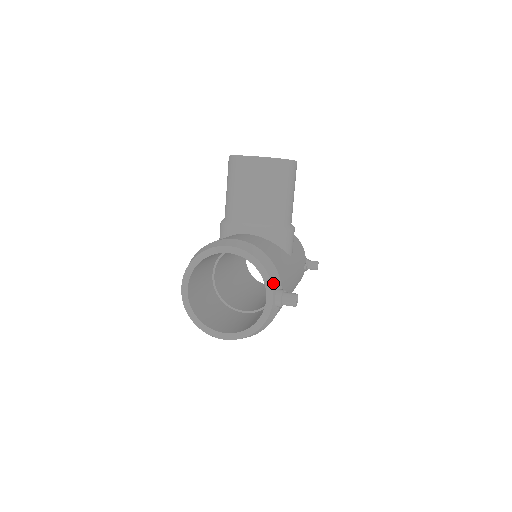
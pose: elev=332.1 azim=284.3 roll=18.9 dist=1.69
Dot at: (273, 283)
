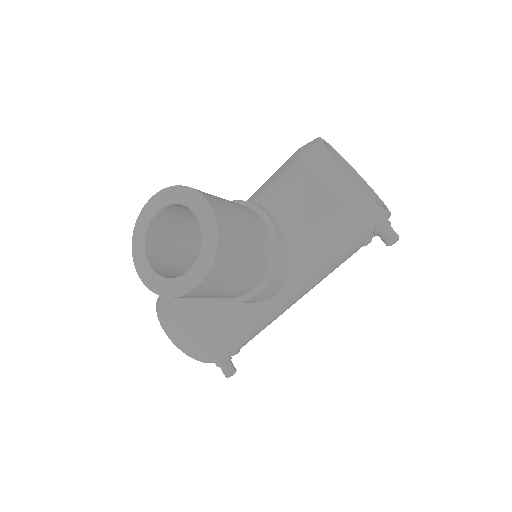
Dot at: (205, 361)
